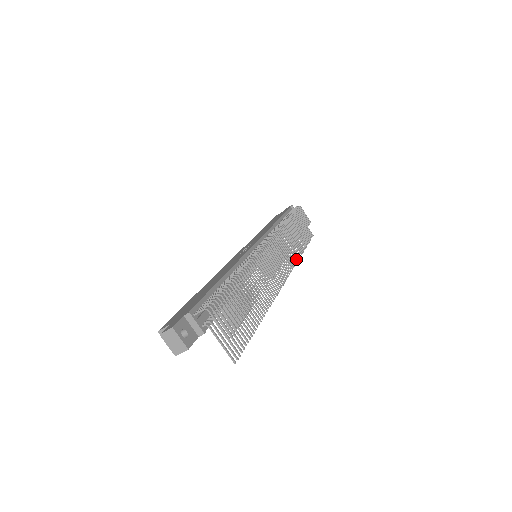
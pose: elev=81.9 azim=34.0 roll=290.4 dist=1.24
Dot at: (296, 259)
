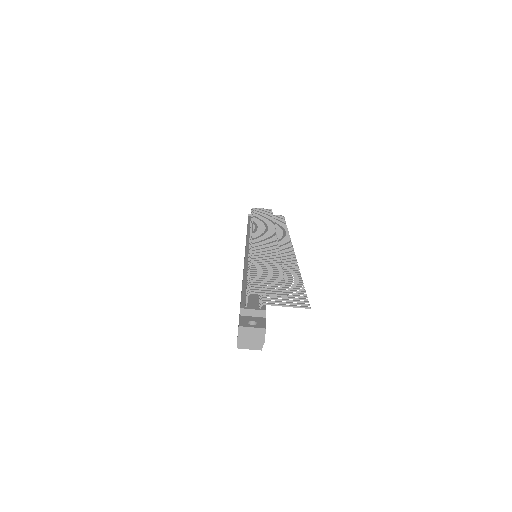
Dot at: (286, 234)
